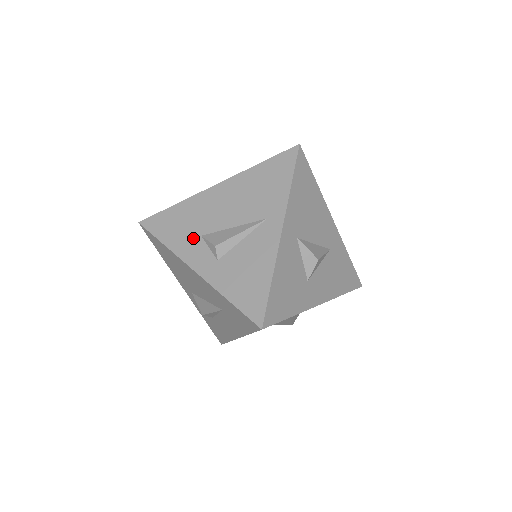
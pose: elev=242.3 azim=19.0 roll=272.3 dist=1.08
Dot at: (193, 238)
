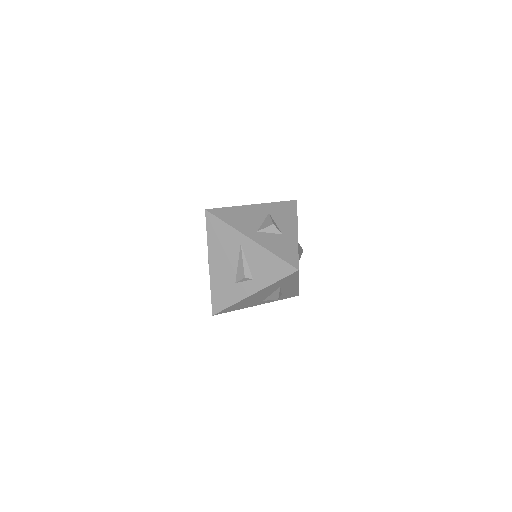
Dot at: (235, 288)
